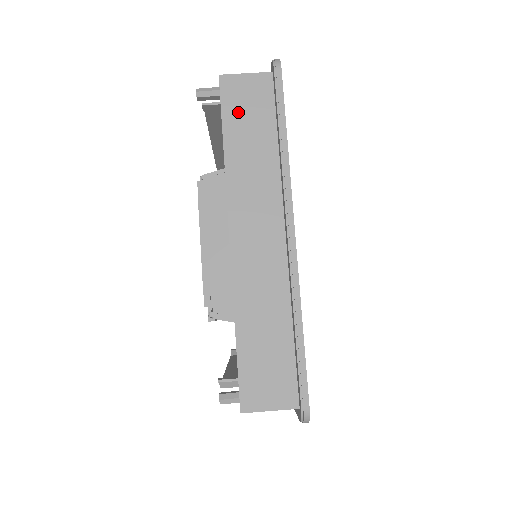
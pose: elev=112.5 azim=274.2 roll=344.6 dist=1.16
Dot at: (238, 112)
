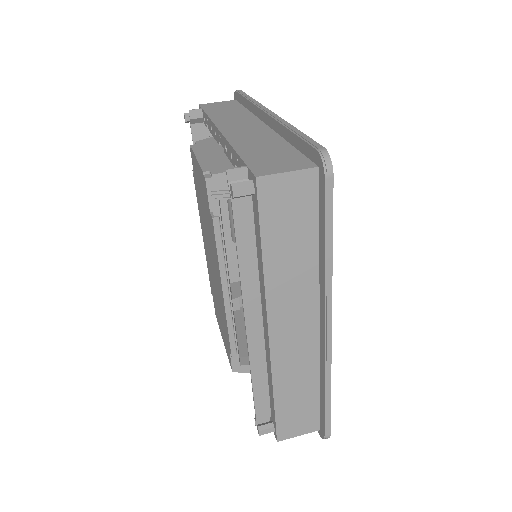
Dot at: (215, 108)
